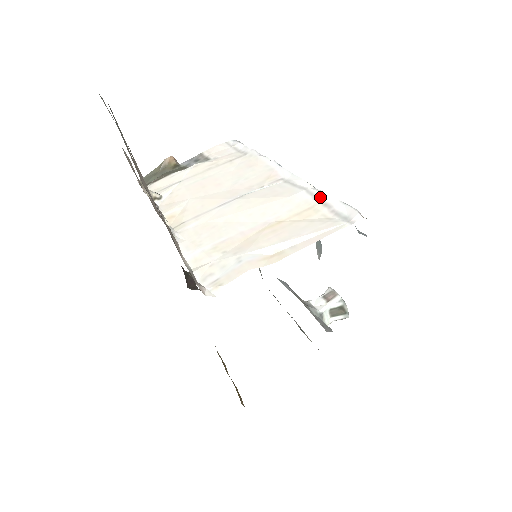
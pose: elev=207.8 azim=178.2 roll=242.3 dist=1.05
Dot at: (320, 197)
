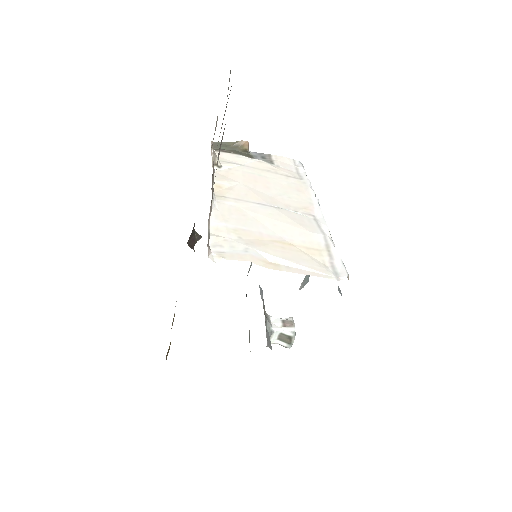
Dot at: (330, 247)
